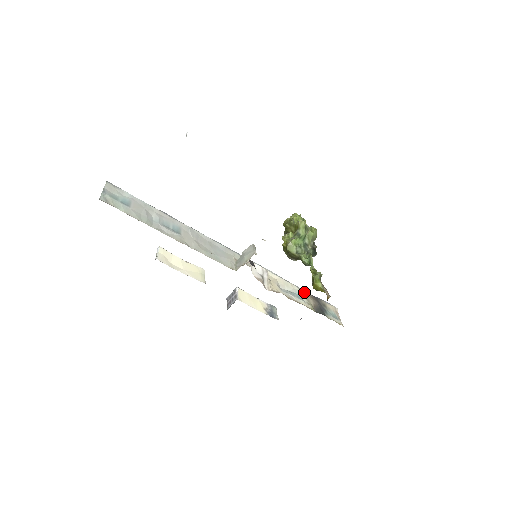
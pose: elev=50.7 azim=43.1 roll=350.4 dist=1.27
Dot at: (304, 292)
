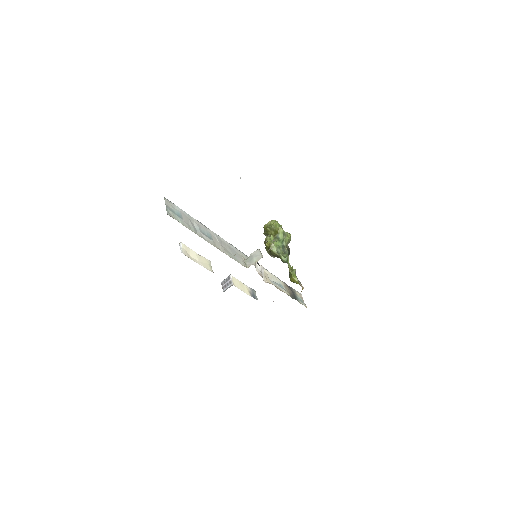
Dot at: (283, 283)
